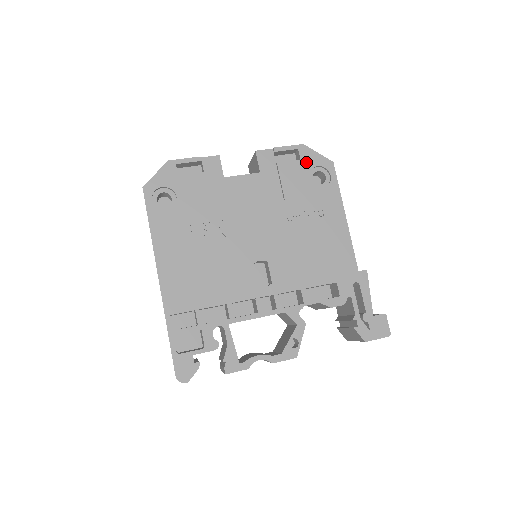
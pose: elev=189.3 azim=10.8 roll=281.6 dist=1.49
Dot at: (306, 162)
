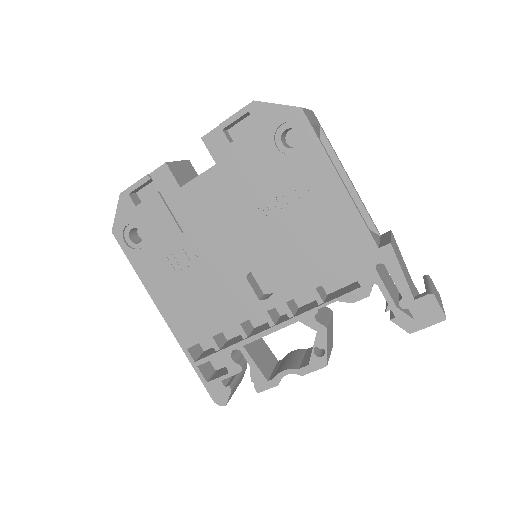
Dot at: (265, 125)
